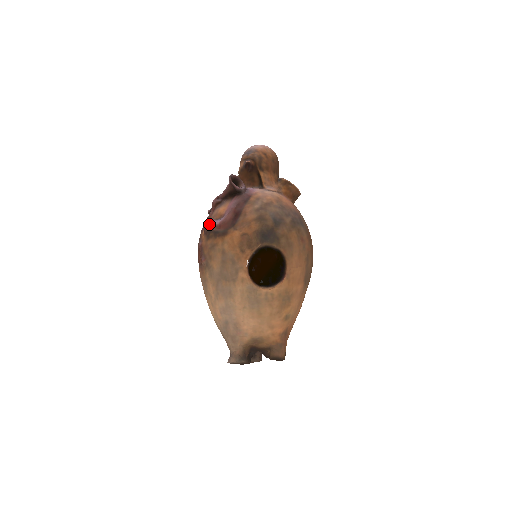
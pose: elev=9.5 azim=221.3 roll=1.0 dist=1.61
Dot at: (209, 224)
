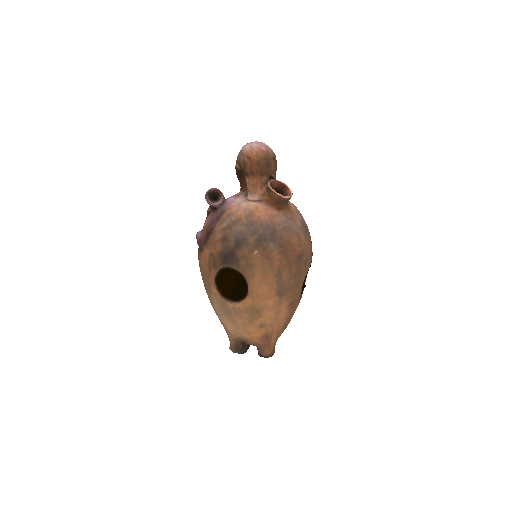
Dot at: (196, 236)
